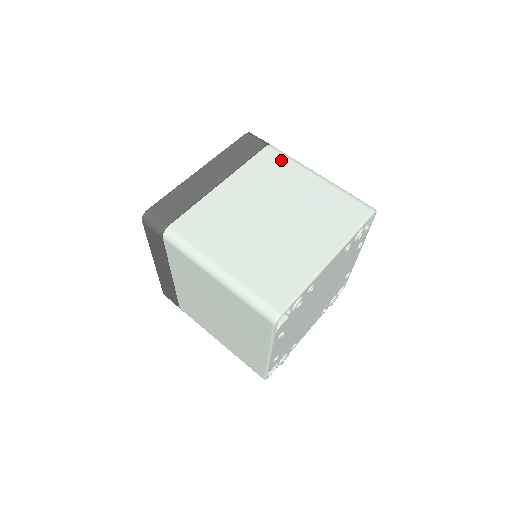
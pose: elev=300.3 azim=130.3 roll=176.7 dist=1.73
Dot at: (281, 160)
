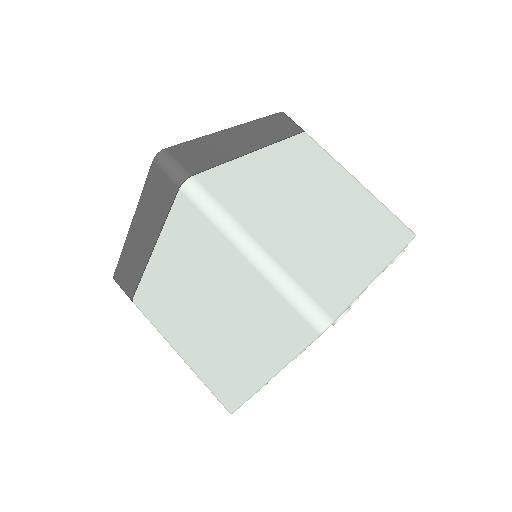
Dot at: (320, 152)
